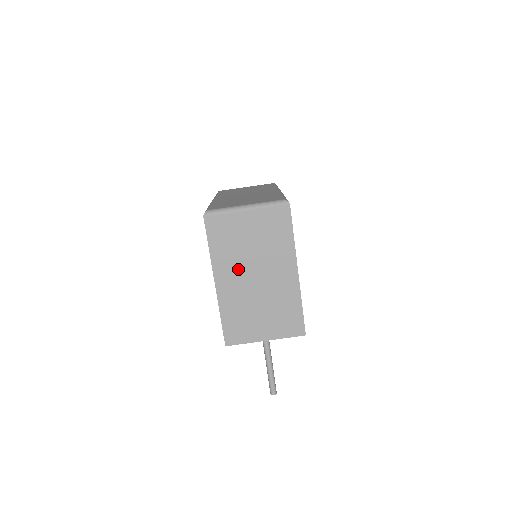
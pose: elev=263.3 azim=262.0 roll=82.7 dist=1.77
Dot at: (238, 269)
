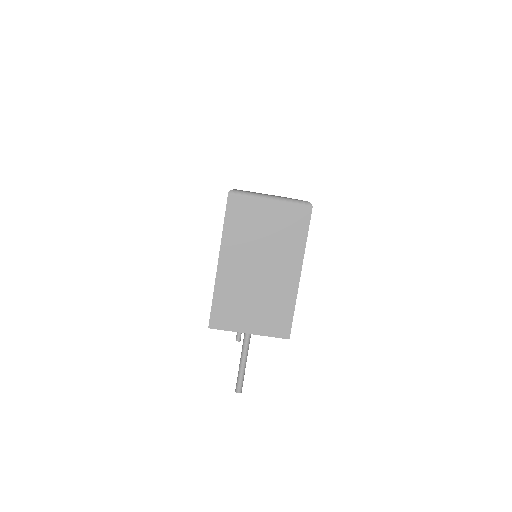
Dot at: (245, 255)
